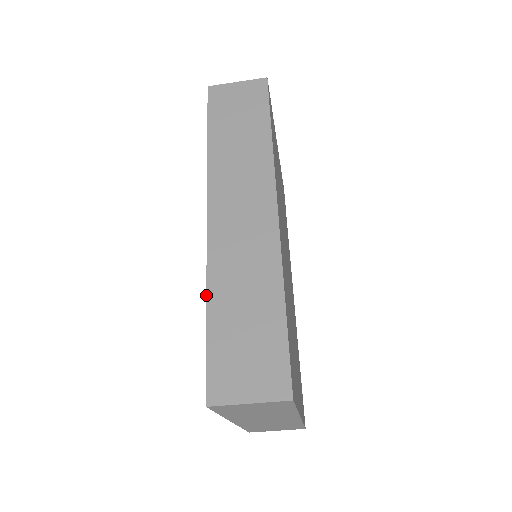
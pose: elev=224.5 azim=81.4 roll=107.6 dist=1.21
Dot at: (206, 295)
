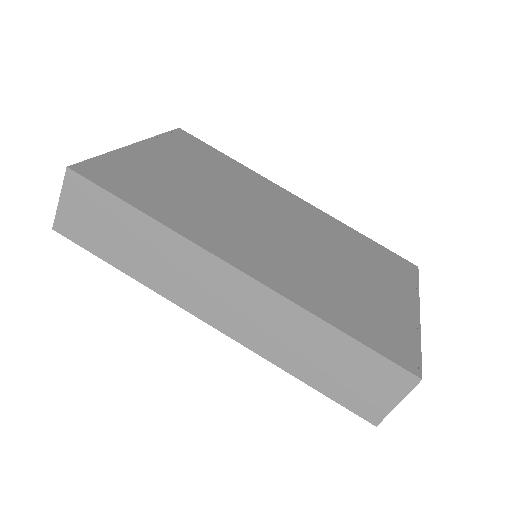
Dot at: occluded
